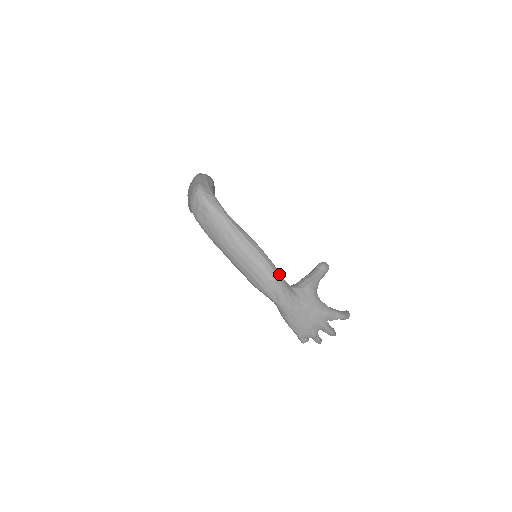
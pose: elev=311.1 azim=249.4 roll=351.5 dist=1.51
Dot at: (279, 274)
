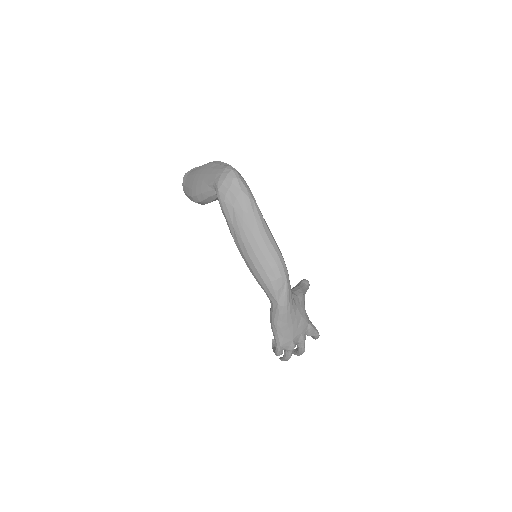
Dot at: (288, 274)
